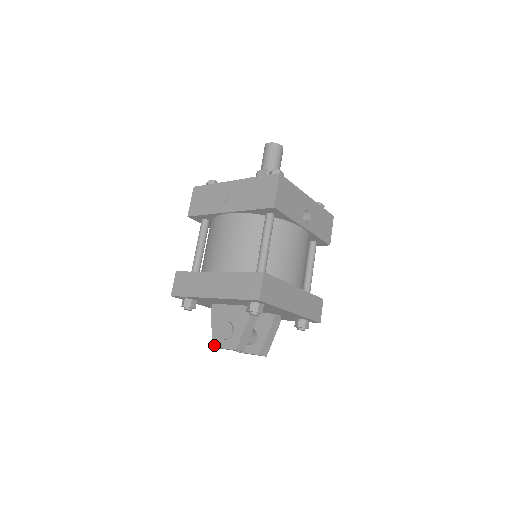
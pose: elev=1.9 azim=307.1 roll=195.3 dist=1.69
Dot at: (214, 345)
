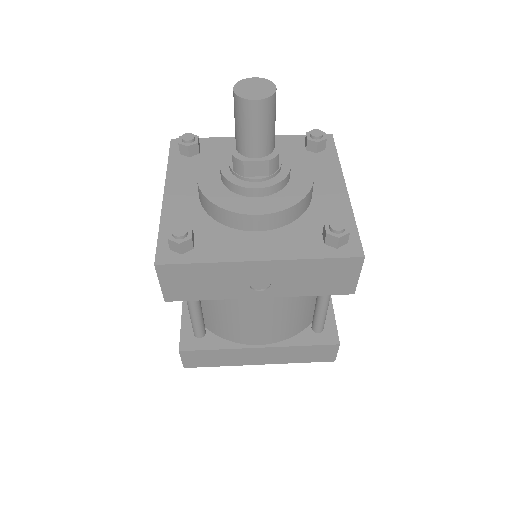
Dot at: occluded
